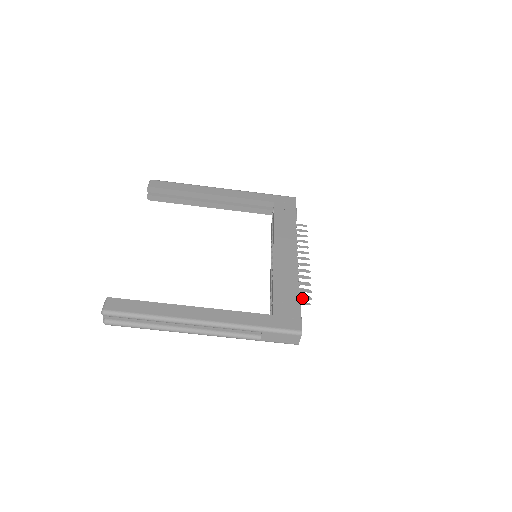
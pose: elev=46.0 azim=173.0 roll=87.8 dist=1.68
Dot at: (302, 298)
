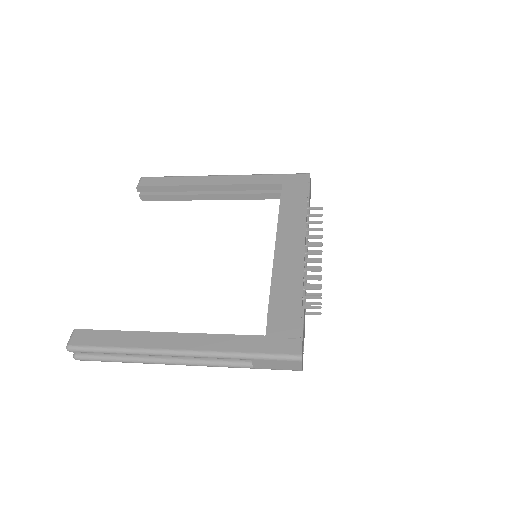
Dot at: (308, 308)
